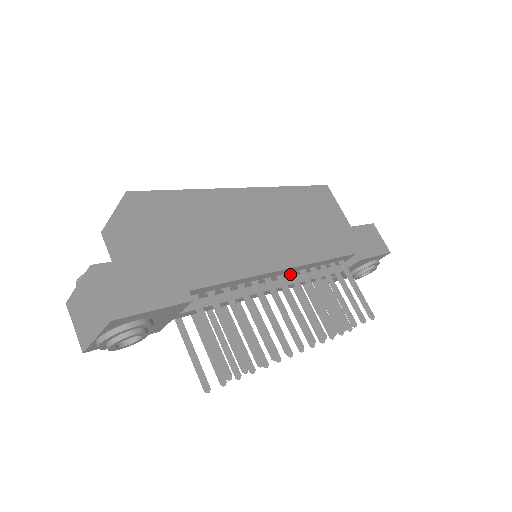
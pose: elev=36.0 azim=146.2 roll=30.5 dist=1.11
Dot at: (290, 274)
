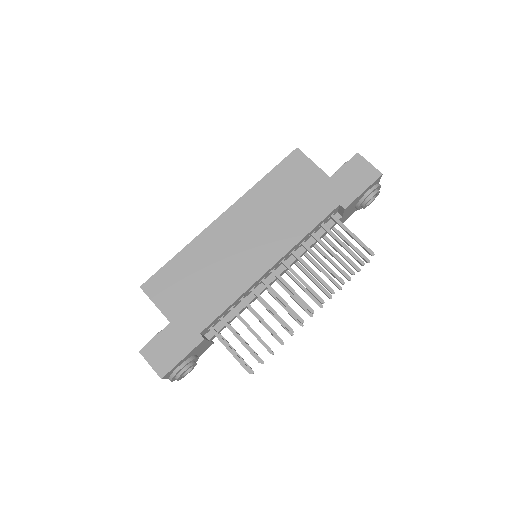
Dot at: occluded
